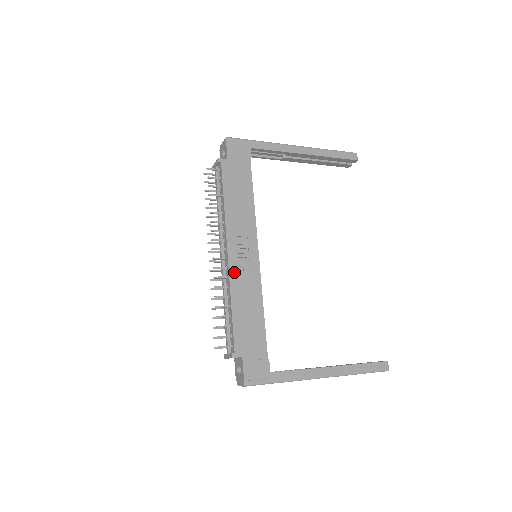
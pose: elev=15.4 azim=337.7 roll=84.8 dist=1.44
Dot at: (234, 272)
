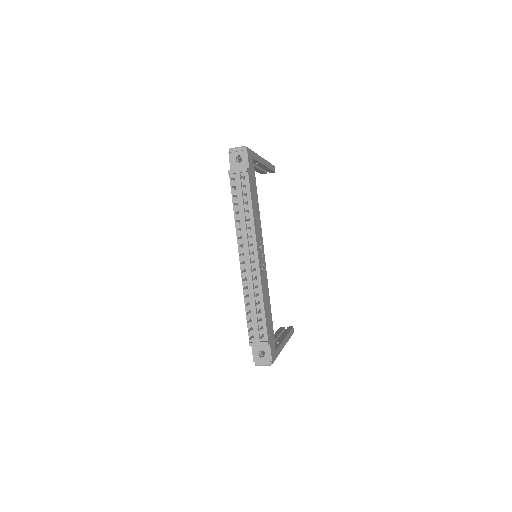
Dot at: (261, 273)
